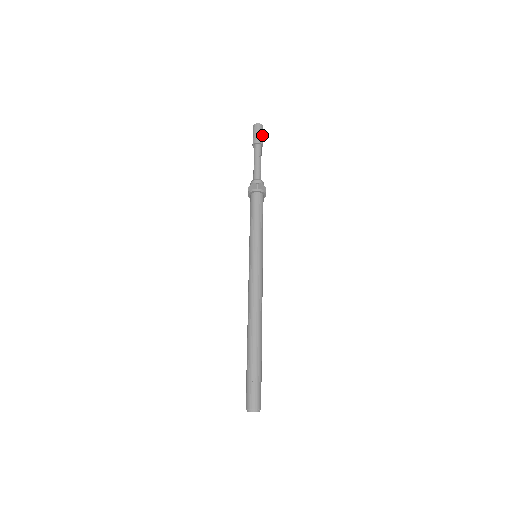
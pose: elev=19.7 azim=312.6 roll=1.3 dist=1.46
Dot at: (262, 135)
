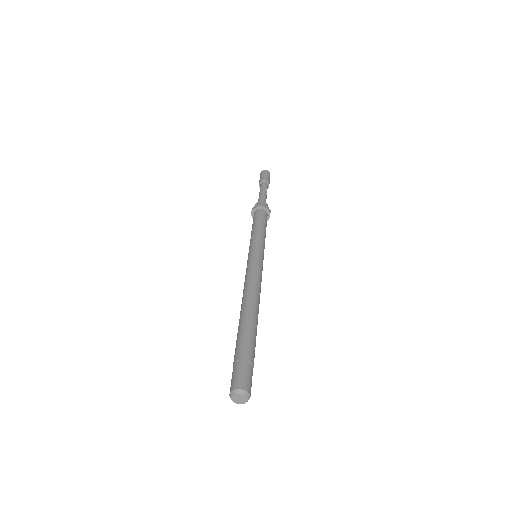
Dot at: (269, 177)
